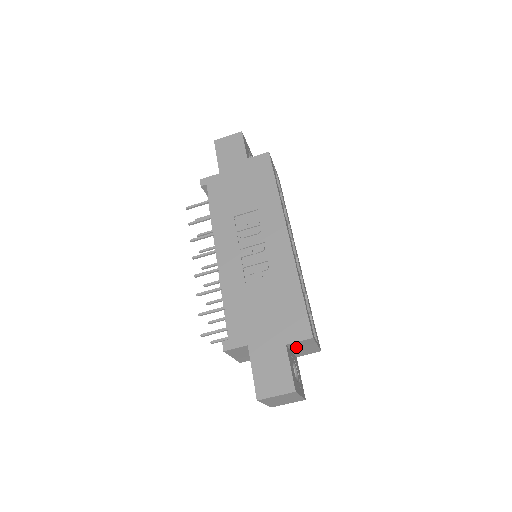
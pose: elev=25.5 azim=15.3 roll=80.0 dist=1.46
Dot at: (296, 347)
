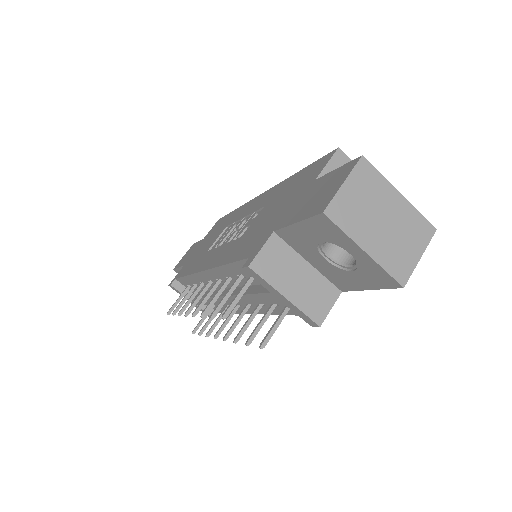
Dot at: occluded
